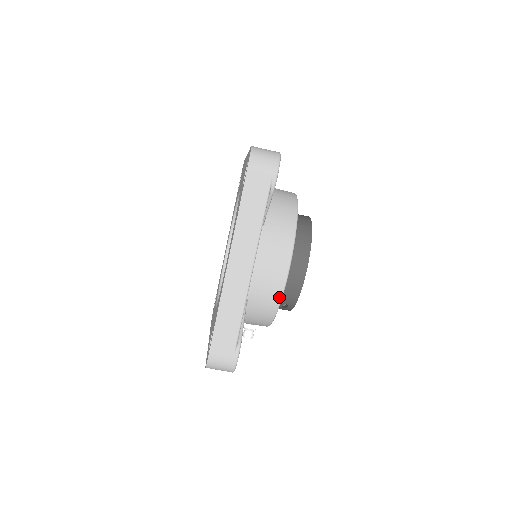
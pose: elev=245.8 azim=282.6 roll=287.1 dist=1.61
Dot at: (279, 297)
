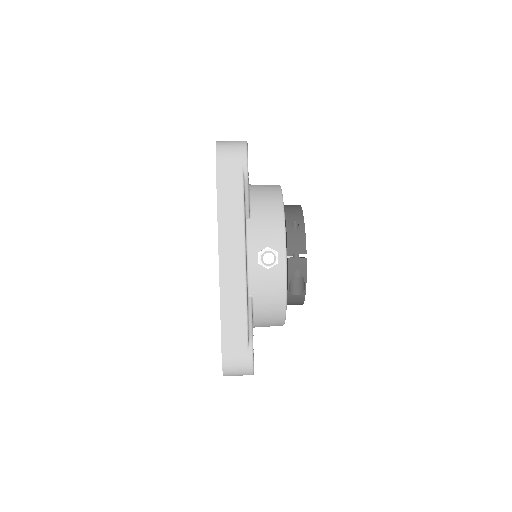
Dot at: (278, 187)
